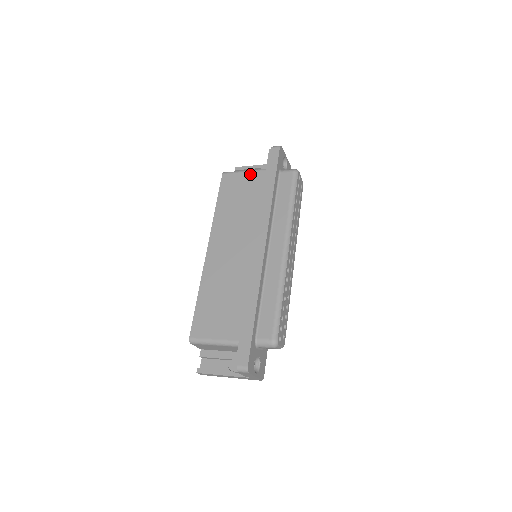
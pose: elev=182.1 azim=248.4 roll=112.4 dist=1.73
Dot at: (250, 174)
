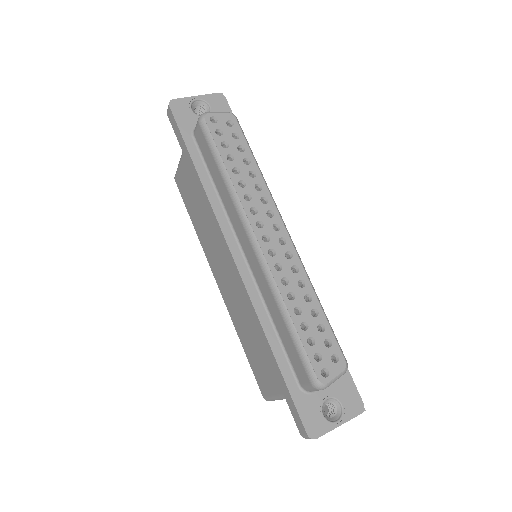
Dot at: (183, 162)
